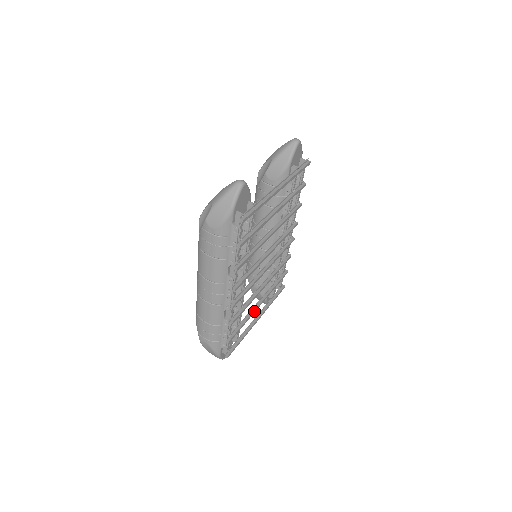
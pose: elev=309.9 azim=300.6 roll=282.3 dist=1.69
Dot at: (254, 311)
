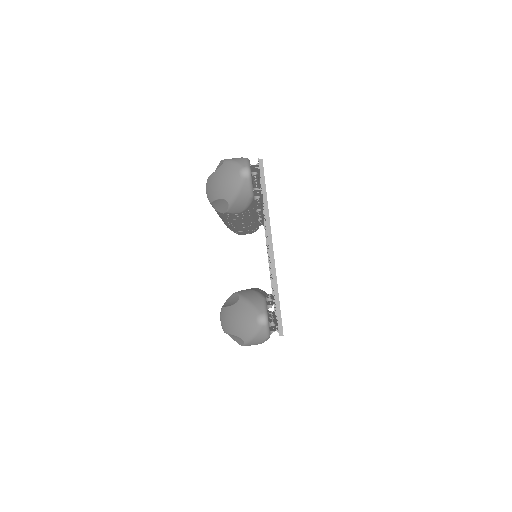
Dot at: occluded
